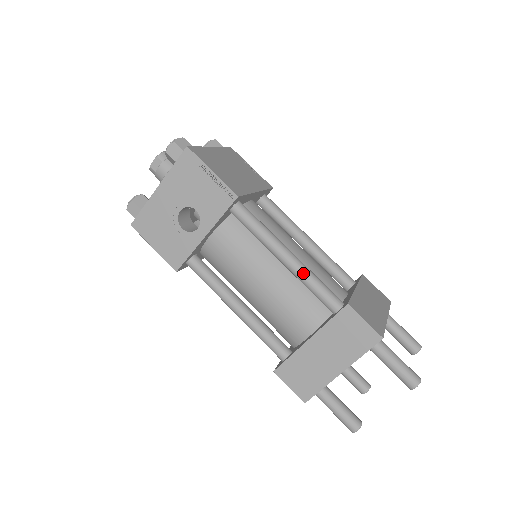
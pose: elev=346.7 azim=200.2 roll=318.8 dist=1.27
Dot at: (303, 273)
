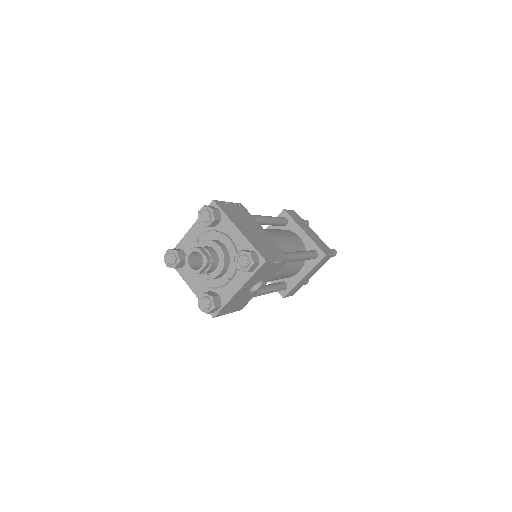
Dot at: (306, 258)
